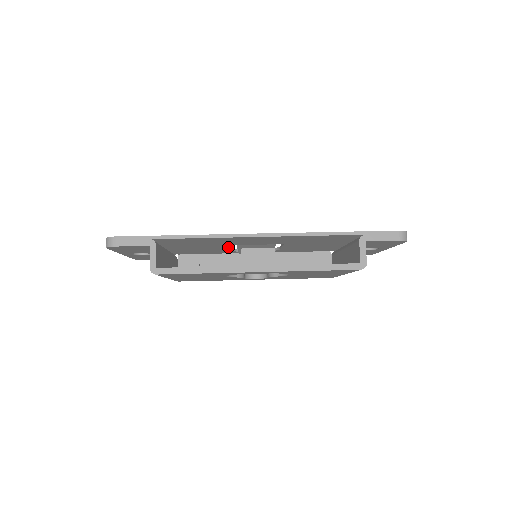
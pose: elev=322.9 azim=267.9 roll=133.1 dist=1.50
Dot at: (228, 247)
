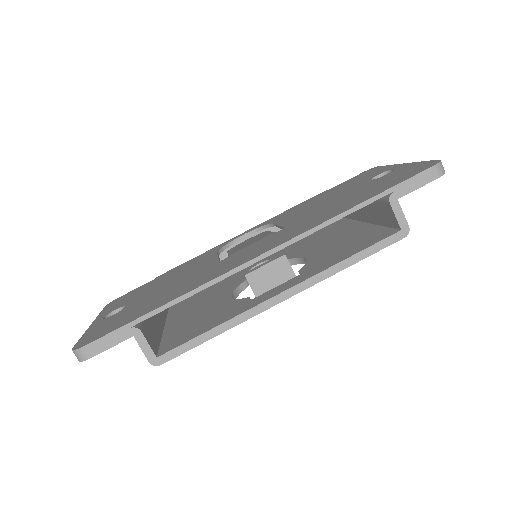
Dot at: occluded
